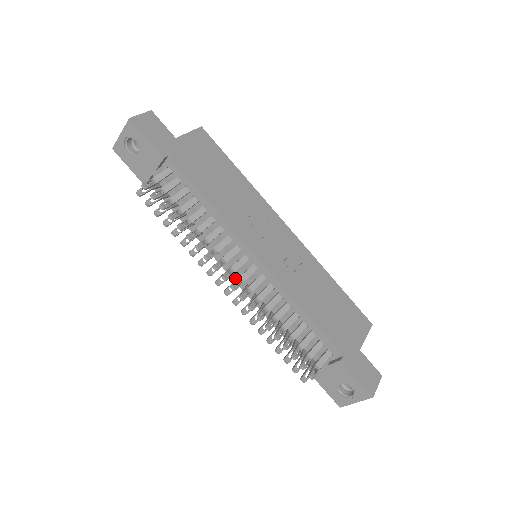
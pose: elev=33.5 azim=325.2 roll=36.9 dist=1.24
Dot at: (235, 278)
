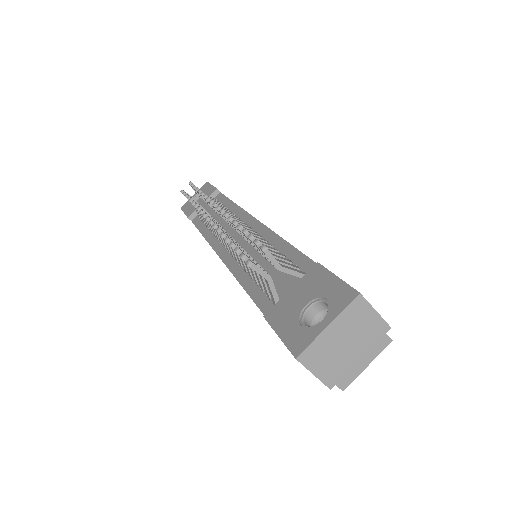
Dot at: (223, 255)
